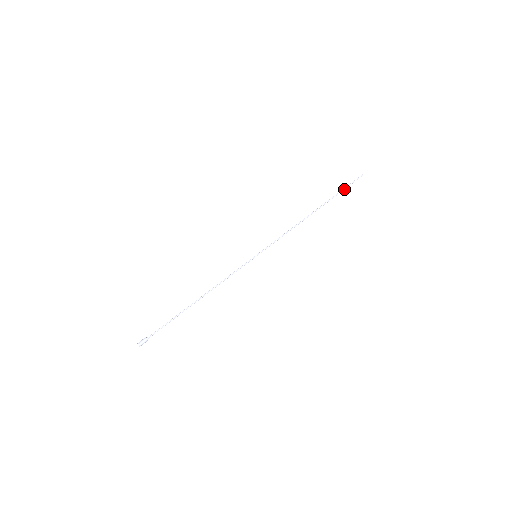
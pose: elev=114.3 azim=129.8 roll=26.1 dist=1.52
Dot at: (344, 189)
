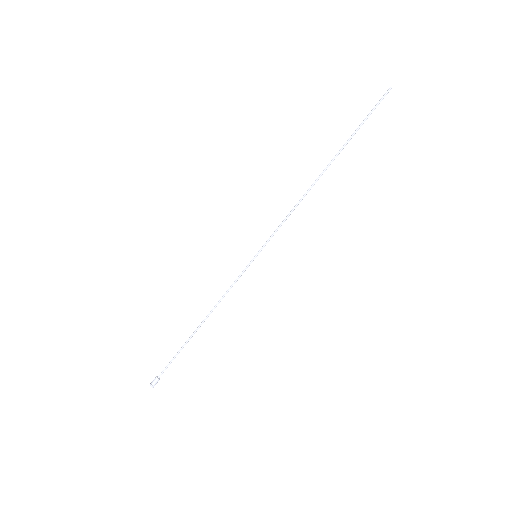
Dot at: occluded
